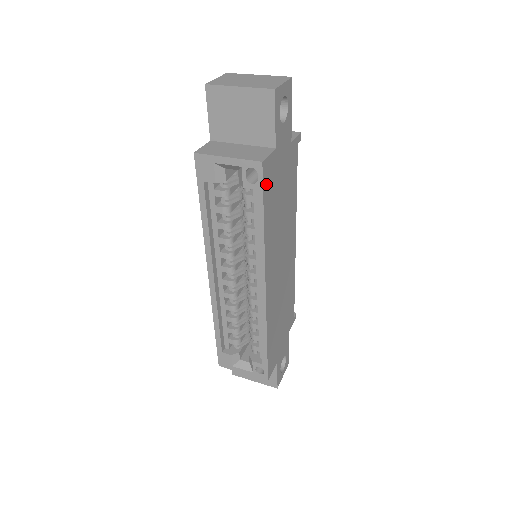
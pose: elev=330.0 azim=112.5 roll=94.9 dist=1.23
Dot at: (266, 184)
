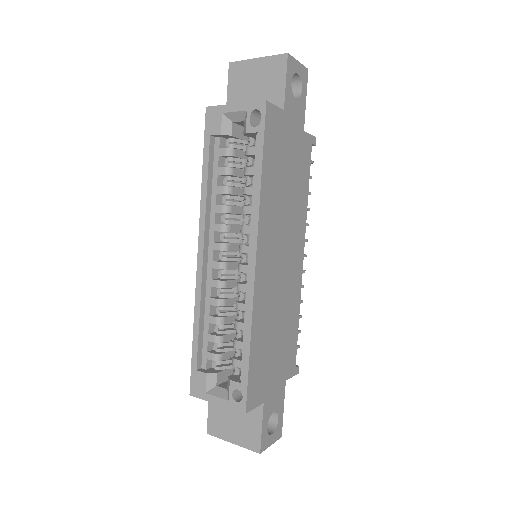
Dot at: (269, 131)
